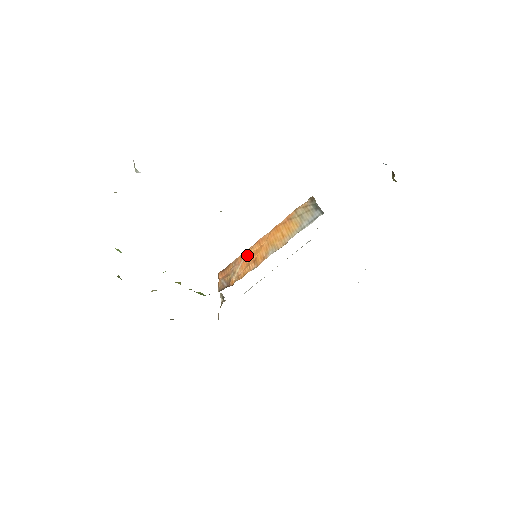
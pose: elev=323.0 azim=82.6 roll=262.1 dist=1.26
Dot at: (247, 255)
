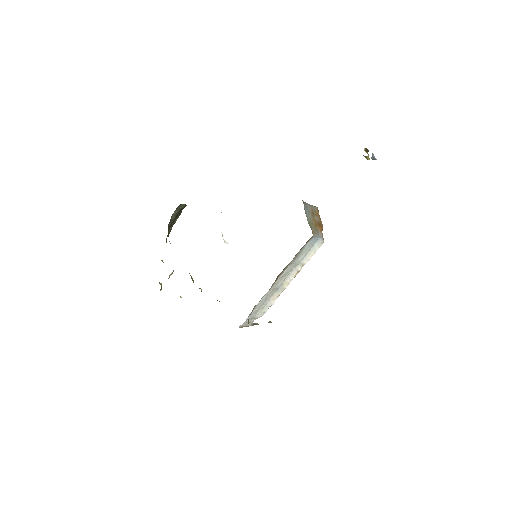
Dot at: occluded
